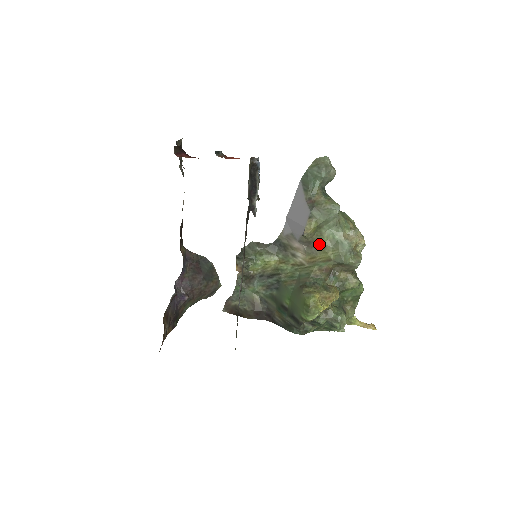
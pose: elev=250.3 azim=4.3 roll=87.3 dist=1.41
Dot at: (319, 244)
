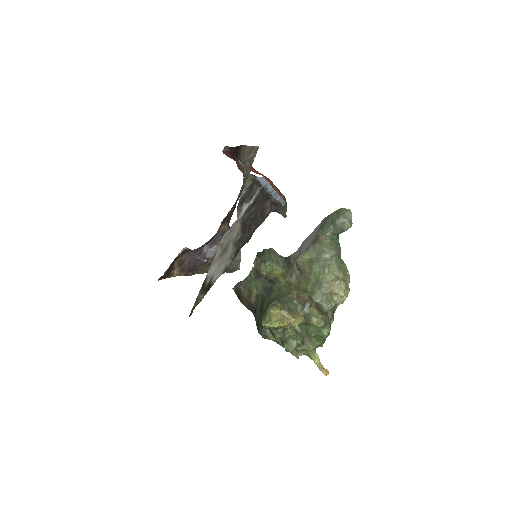
Dot at: (307, 275)
